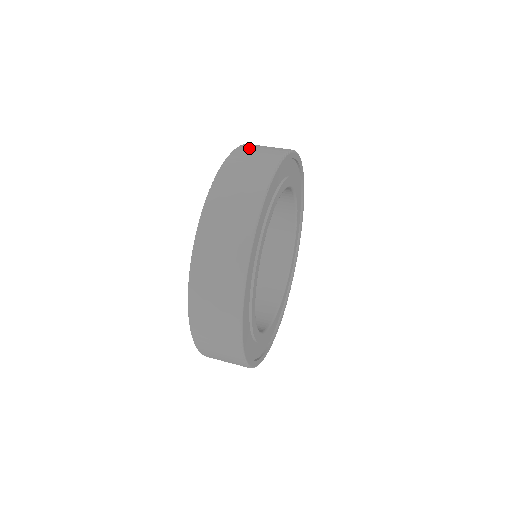
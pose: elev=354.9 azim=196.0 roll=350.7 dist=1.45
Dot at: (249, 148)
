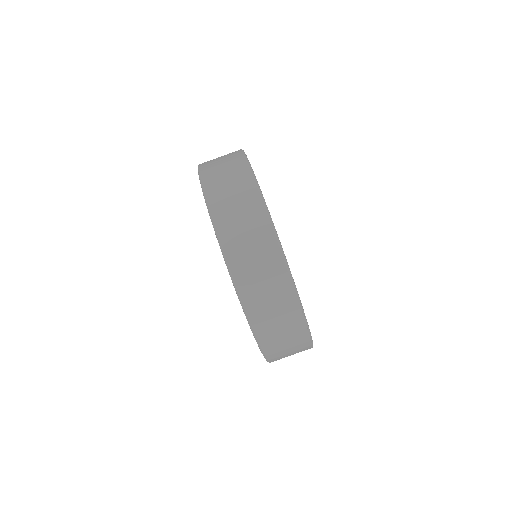
Dot at: occluded
